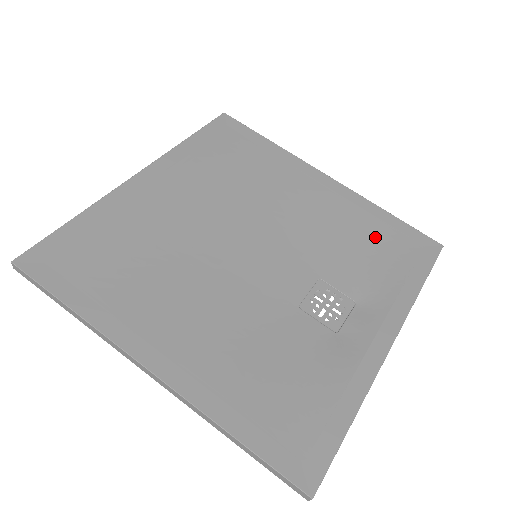
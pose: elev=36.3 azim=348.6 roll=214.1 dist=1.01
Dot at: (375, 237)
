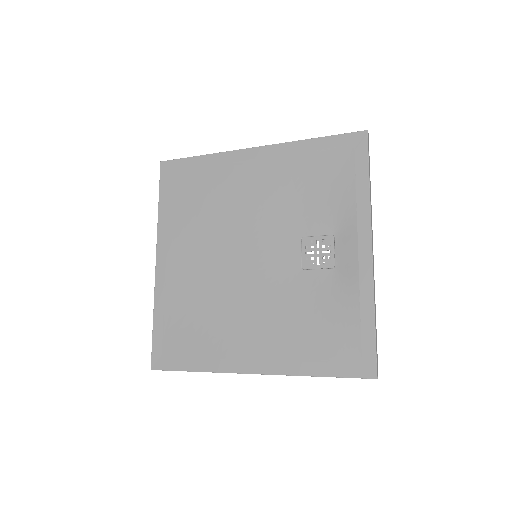
Dot at: (316, 170)
